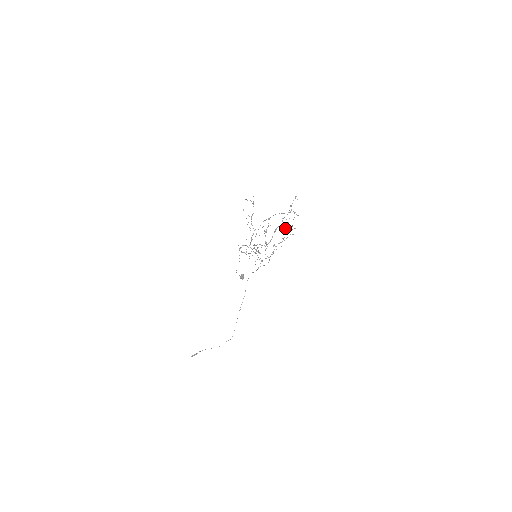
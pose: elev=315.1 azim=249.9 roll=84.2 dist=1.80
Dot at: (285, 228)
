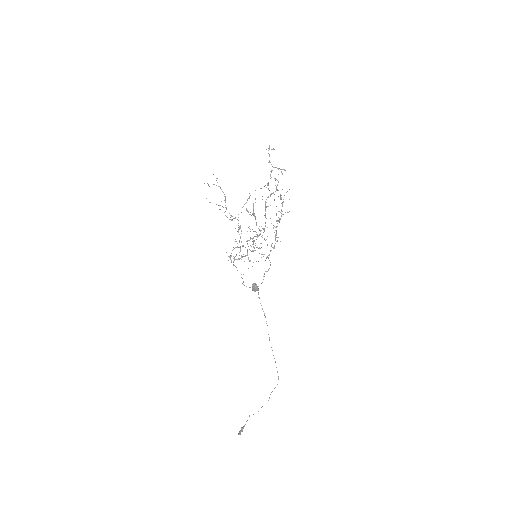
Dot at: occluded
